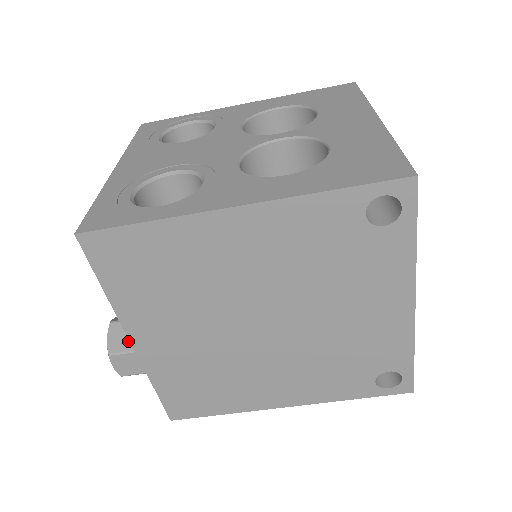
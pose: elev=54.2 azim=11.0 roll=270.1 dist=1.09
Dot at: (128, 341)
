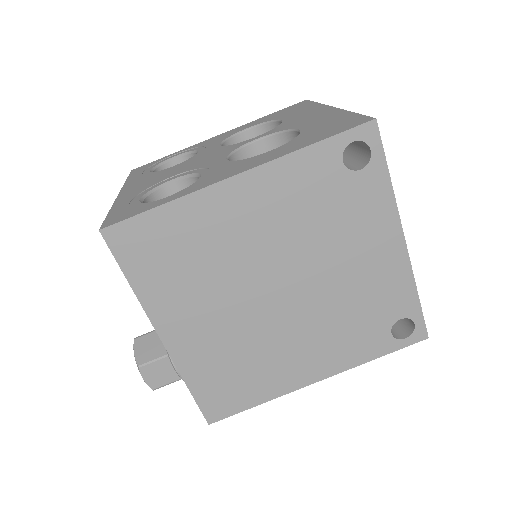
Dot at: (155, 350)
